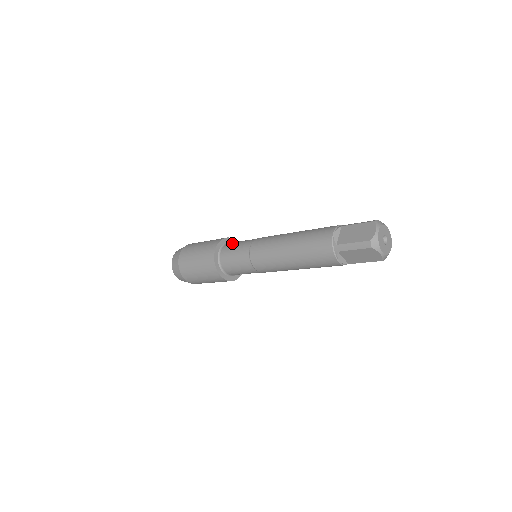
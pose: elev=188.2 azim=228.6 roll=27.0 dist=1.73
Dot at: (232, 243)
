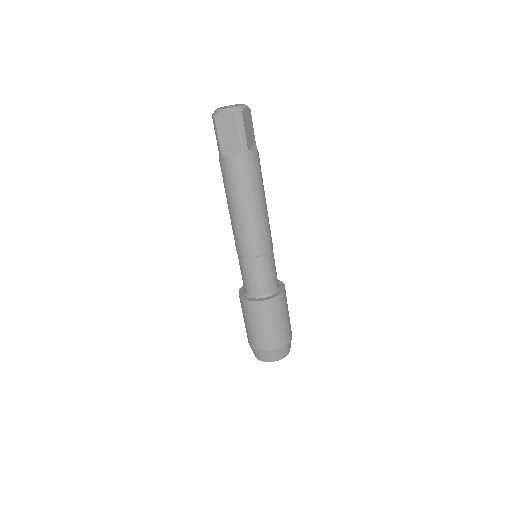
Dot at: occluded
